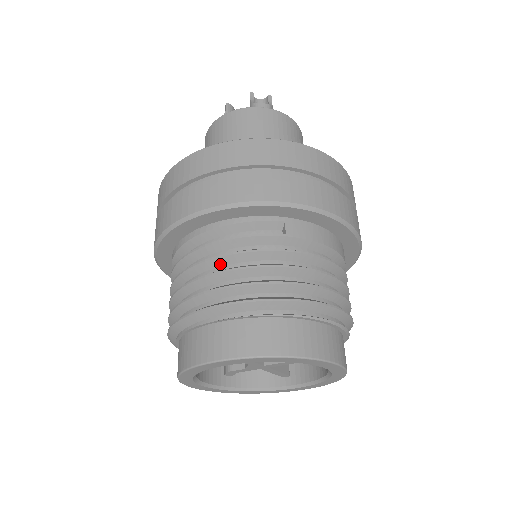
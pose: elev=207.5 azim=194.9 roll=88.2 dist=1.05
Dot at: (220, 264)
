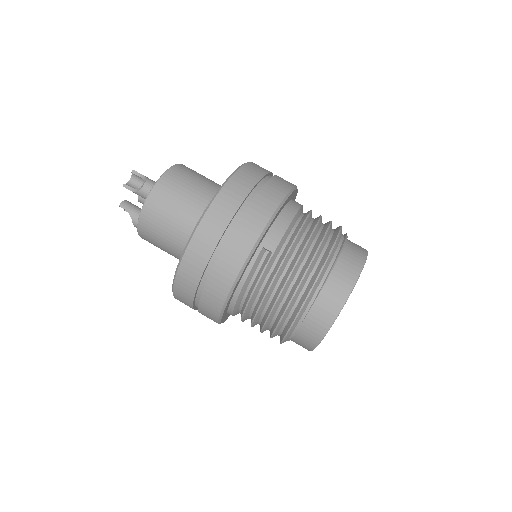
Dot at: (266, 302)
